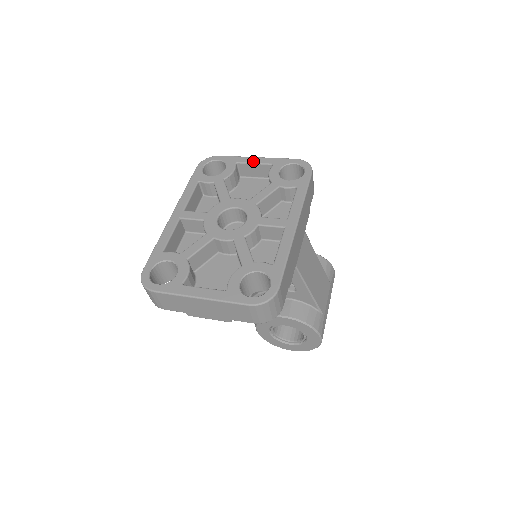
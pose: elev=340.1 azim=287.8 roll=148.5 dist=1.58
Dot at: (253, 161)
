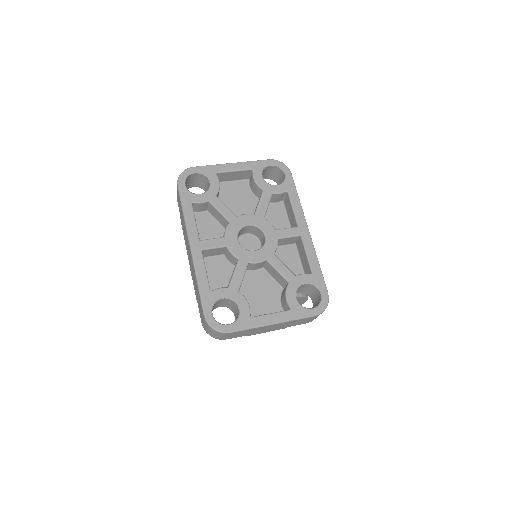
Dot at: (232, 169)
